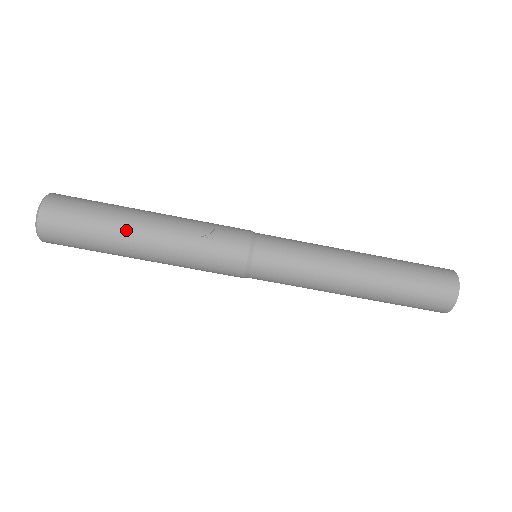
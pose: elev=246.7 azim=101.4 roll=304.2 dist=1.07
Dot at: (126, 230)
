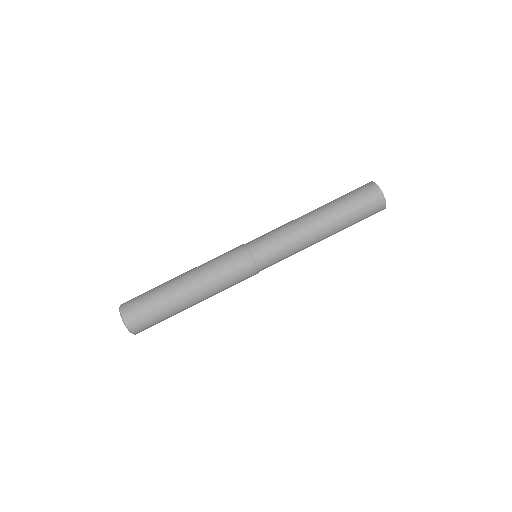
Dot at: (171, 281)
